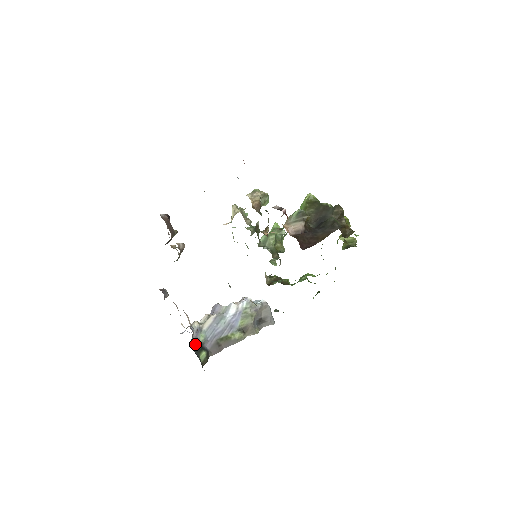
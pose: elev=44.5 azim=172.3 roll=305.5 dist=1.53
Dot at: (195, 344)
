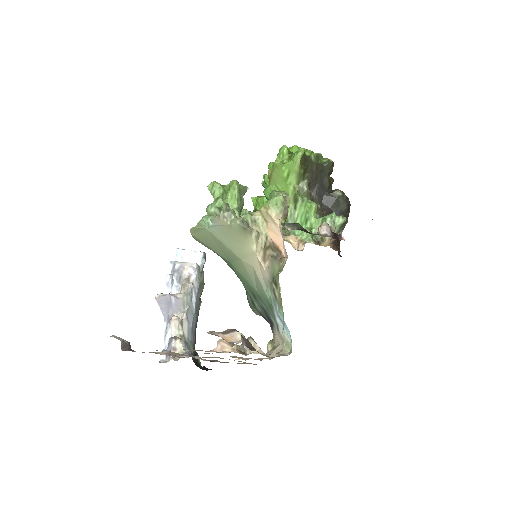
Dot at: (194, 361)
